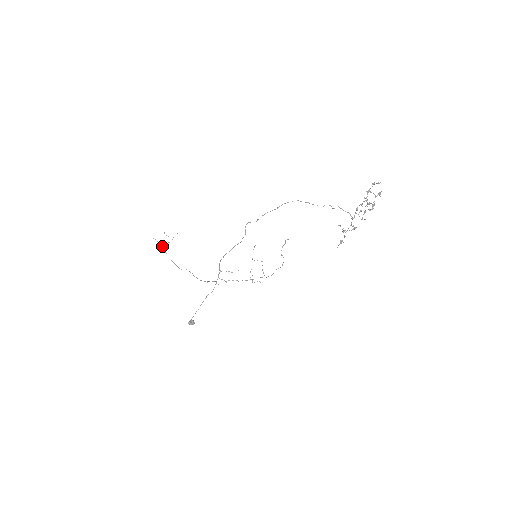
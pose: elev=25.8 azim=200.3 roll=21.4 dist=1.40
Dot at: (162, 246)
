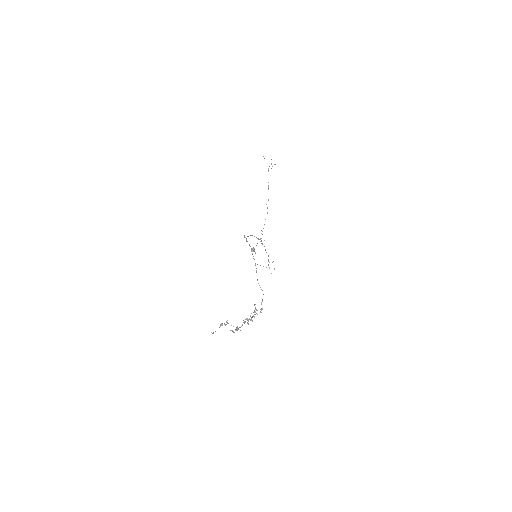
Dot at: occluded
